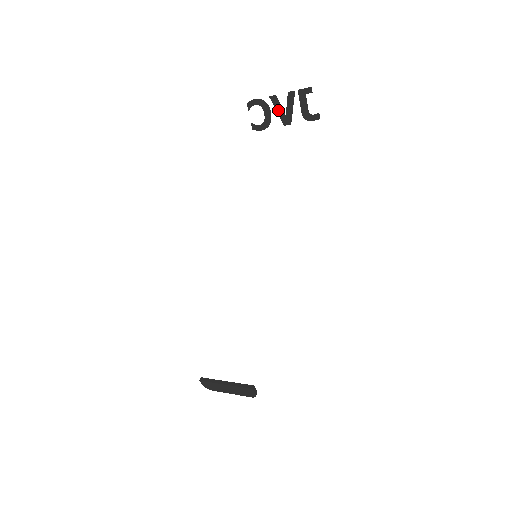
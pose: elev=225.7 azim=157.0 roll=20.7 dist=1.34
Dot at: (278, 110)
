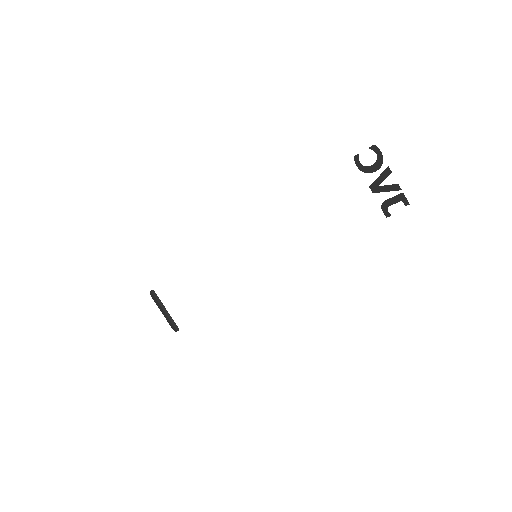
Dot at: (380, 178)
